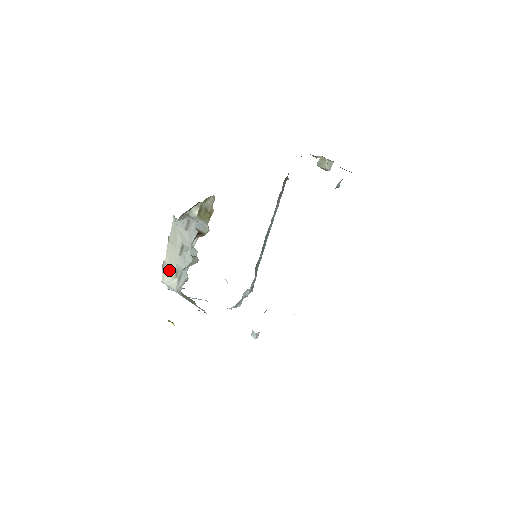
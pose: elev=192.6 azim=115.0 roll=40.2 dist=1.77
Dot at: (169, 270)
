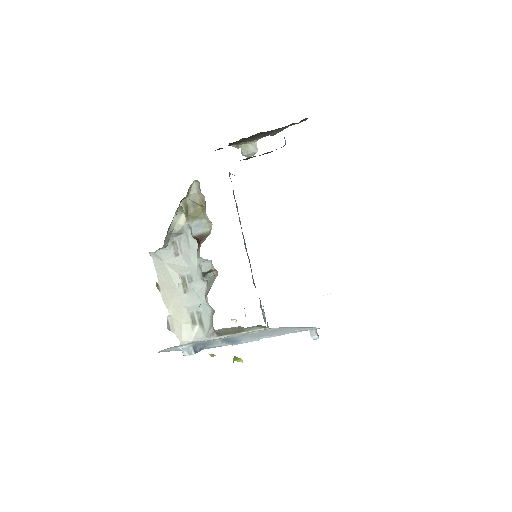
Dot at: (181, 322)
